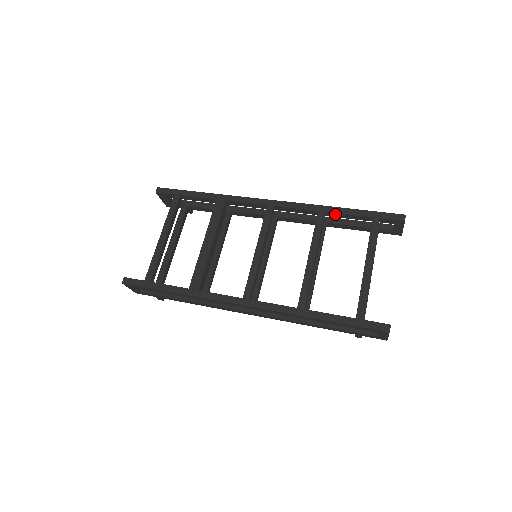
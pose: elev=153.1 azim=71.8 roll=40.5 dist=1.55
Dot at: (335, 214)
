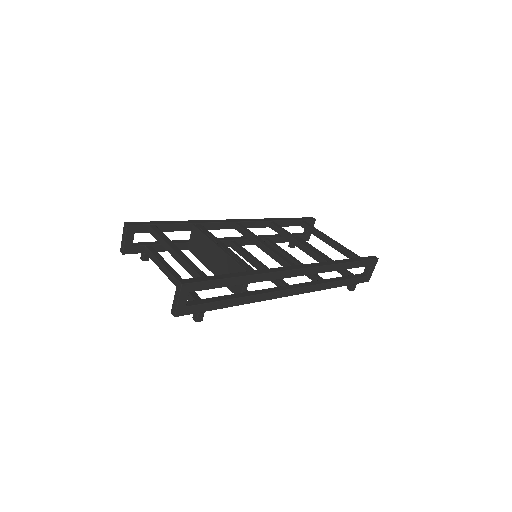
Dot at: (279, 222)
